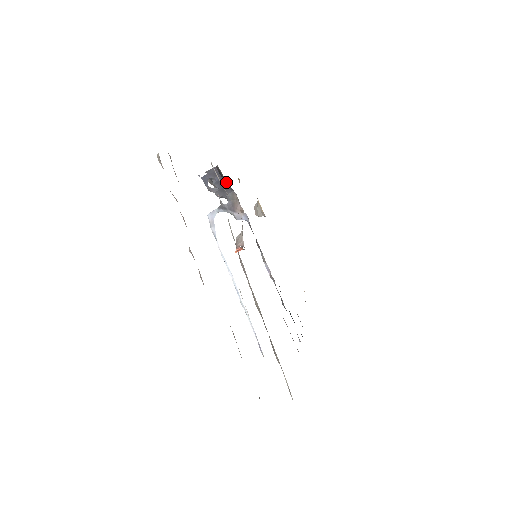
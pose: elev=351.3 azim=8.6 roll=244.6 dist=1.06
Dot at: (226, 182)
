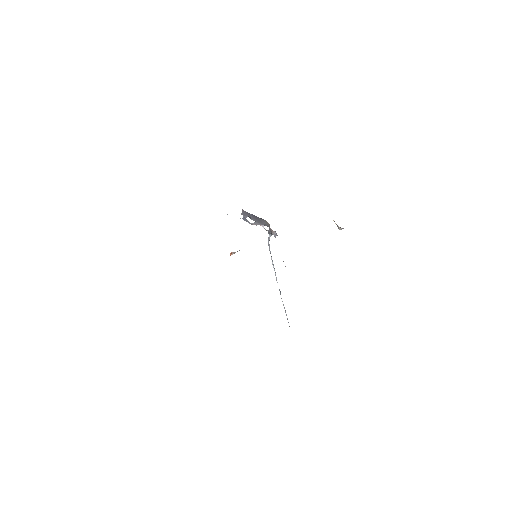
Dot at: (256, 216)
